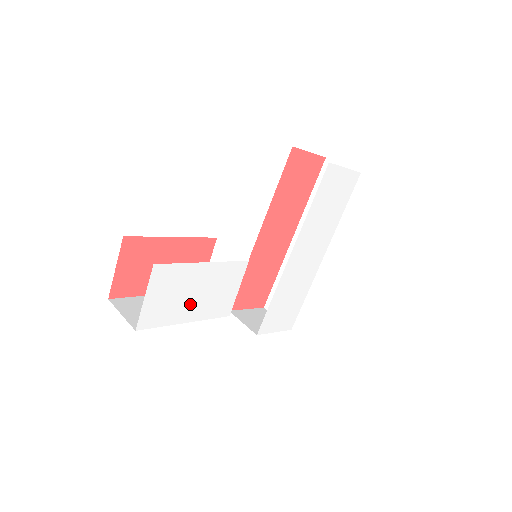
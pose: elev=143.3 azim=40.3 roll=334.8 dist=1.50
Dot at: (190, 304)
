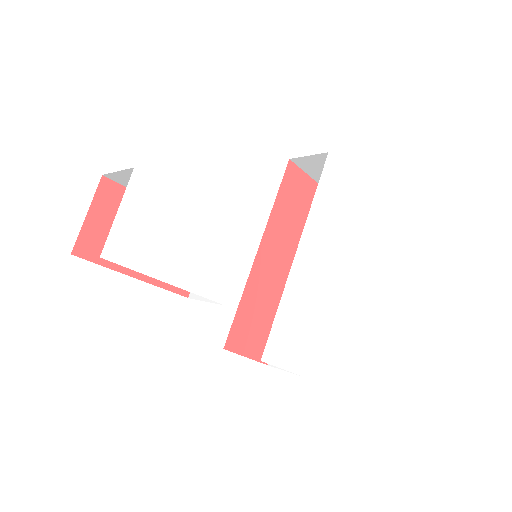
Dot at: (175, 255)
